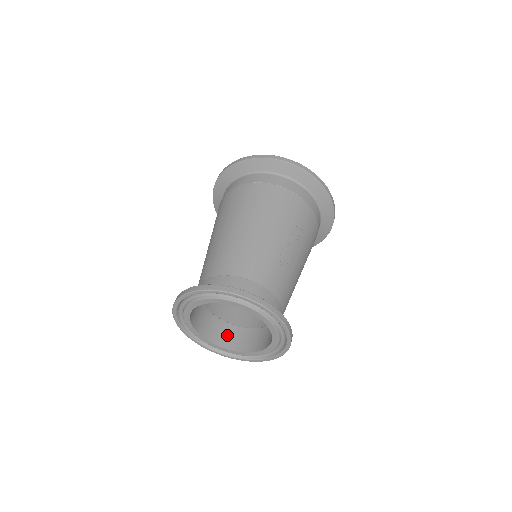
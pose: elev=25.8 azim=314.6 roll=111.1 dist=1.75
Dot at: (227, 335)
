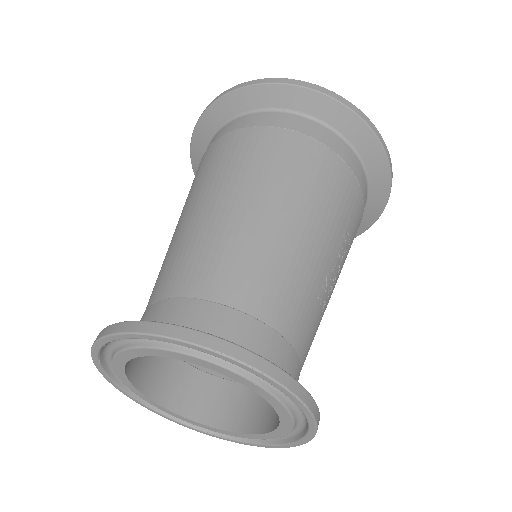
Dot at: (171, 381)
